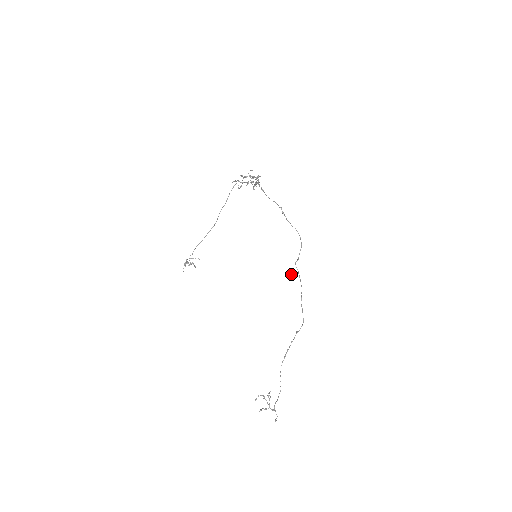
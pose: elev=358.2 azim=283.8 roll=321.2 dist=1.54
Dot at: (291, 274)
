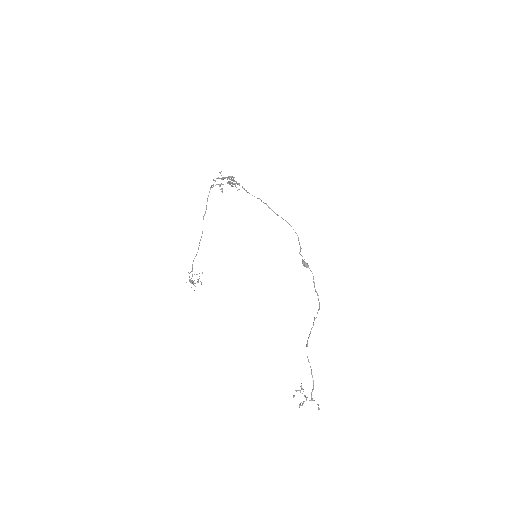
Dot at: (303, 263)
